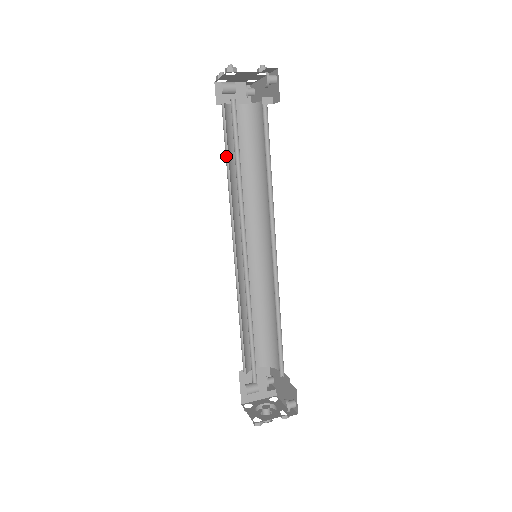
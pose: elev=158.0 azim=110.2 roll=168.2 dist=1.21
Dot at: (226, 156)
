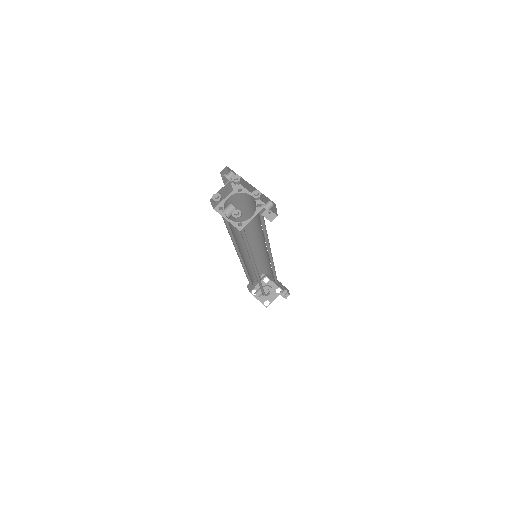
Dot at: (226, 227)
